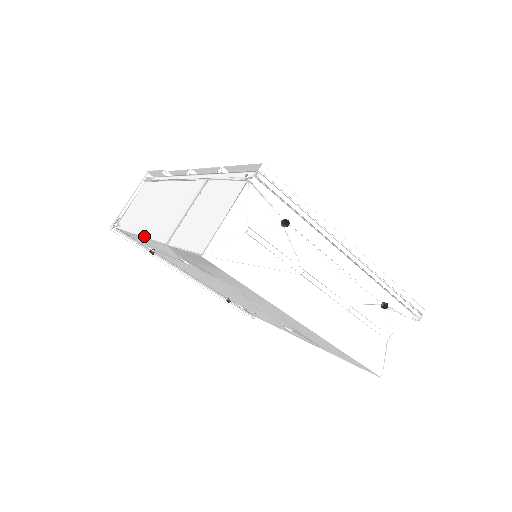
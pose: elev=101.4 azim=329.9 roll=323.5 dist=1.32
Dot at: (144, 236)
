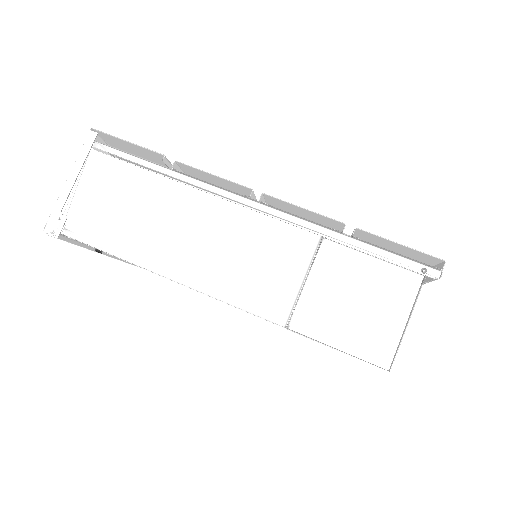
Dot at: (198, 290)
